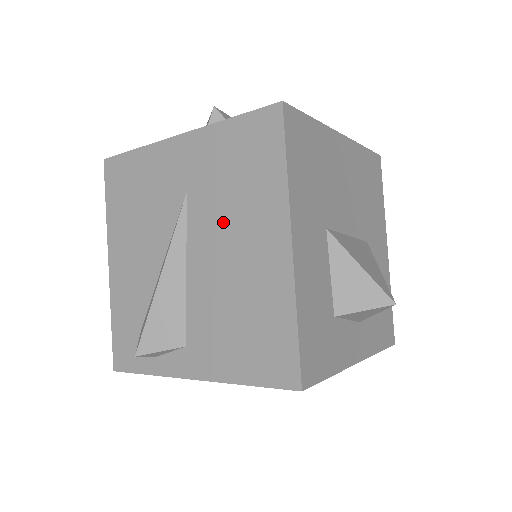
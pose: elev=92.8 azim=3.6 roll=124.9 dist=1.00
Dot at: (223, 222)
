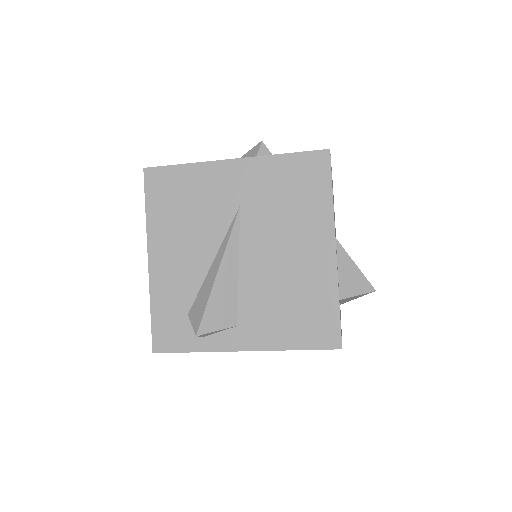
Dot at: (276, 230)
